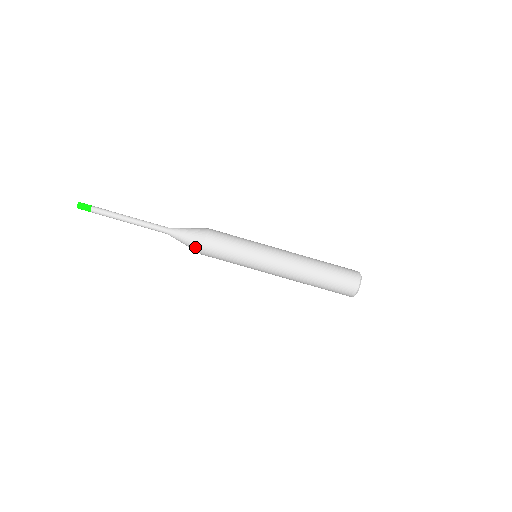
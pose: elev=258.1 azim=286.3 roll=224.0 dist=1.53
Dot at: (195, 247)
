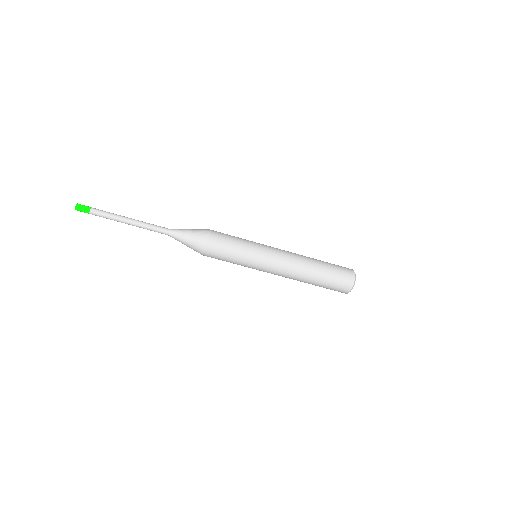
Dot at: (199, 243)
